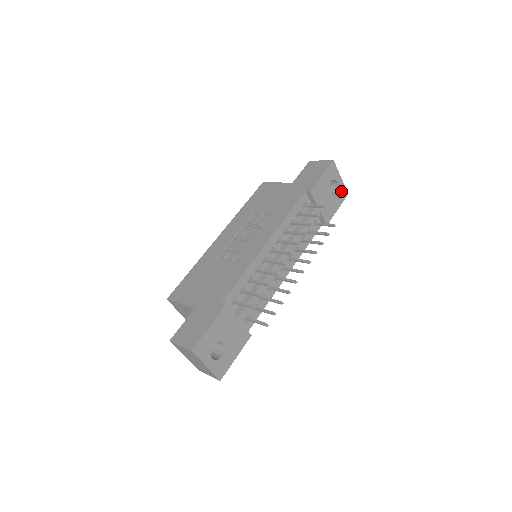
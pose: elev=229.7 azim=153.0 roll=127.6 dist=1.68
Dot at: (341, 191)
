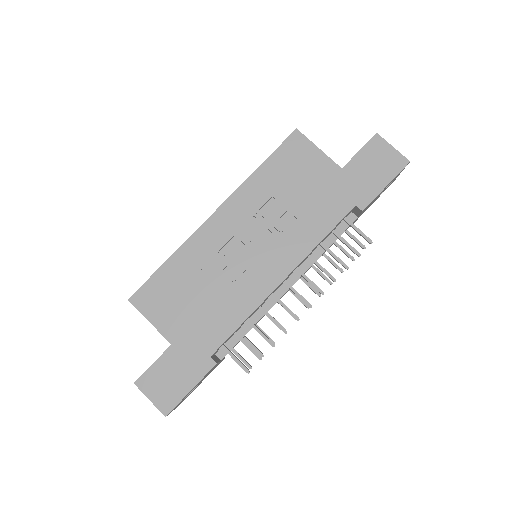
Dot at: (390, 184)
